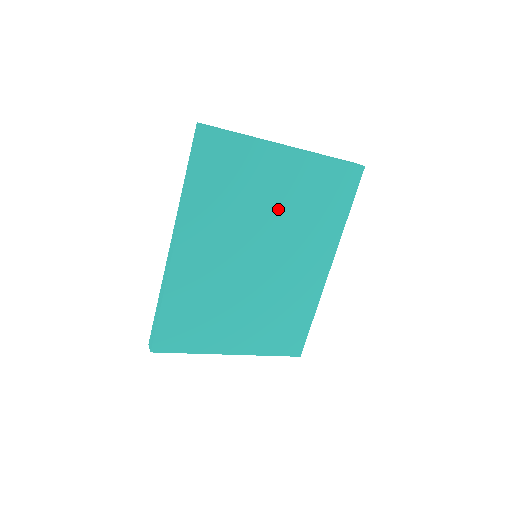
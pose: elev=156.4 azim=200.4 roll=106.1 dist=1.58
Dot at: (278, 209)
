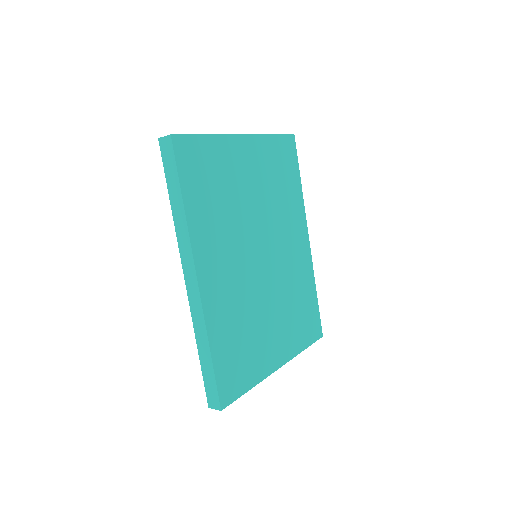
Dot at: (257, 199)
